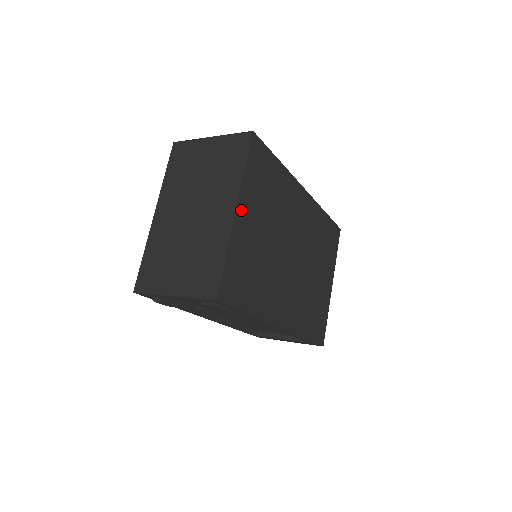
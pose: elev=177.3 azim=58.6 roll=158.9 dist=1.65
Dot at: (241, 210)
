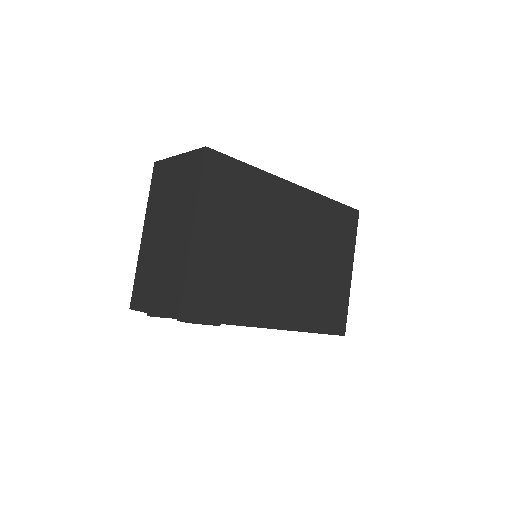
Dot at: (200, 228)
